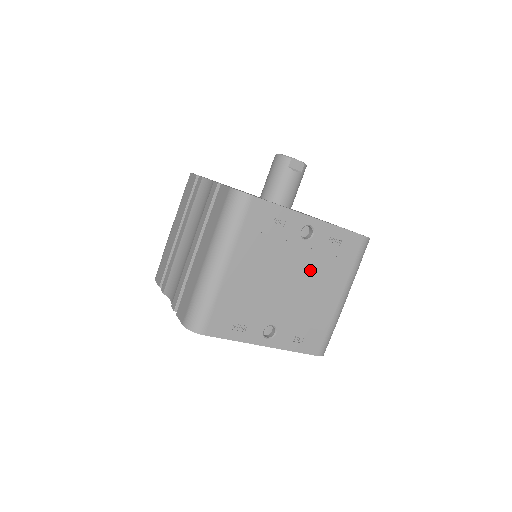
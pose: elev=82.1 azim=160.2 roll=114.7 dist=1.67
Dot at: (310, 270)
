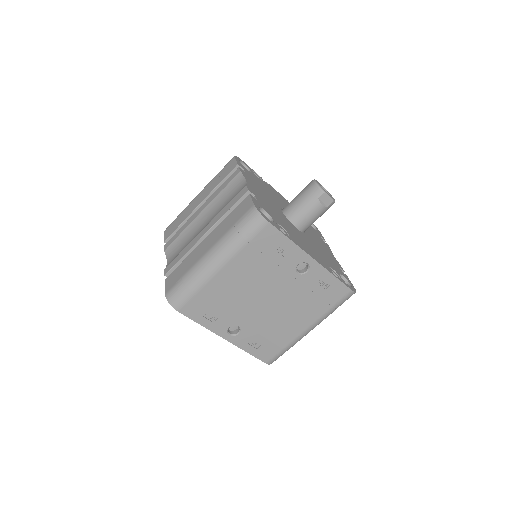
Dot at: (291, 298)
